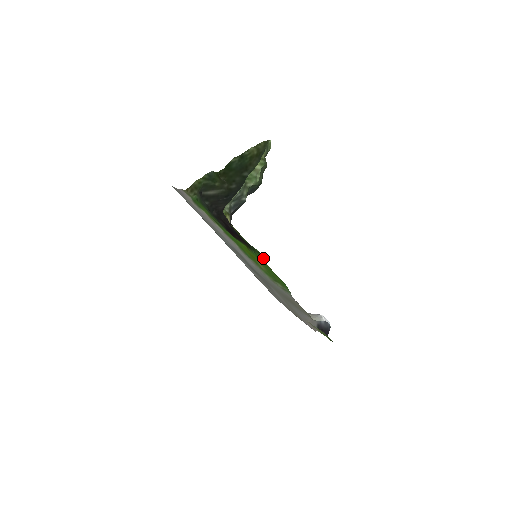
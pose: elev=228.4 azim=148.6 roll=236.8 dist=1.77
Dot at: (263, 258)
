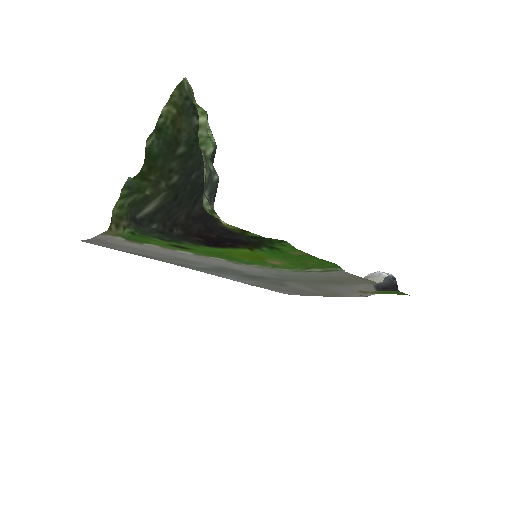
Dot at: (291, 246)
